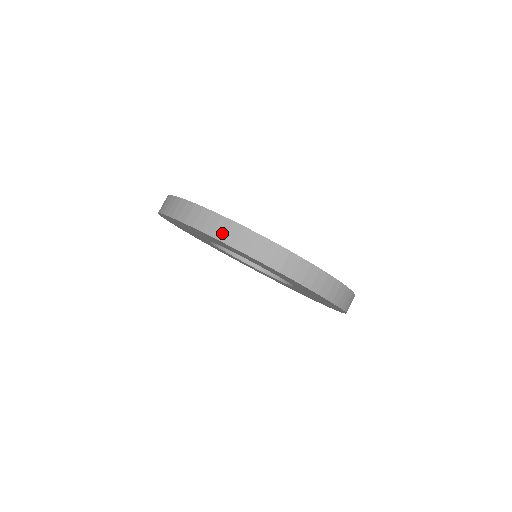
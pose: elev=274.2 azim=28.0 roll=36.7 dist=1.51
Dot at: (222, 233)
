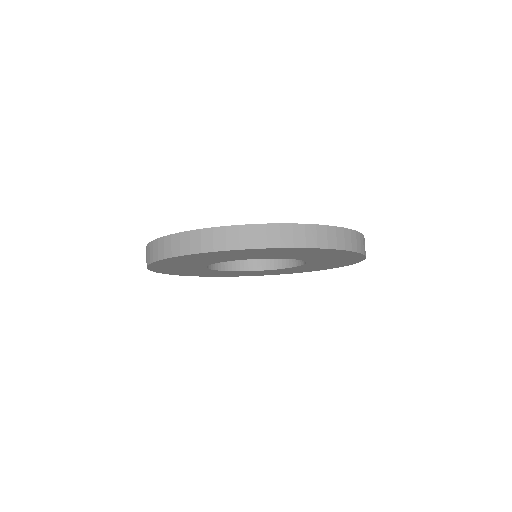
Dot at: (222, 243)
